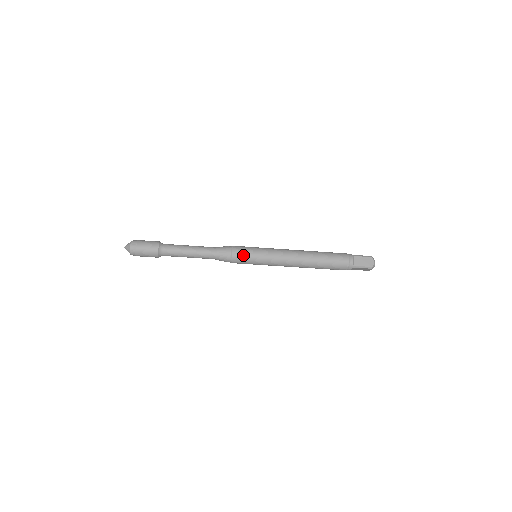
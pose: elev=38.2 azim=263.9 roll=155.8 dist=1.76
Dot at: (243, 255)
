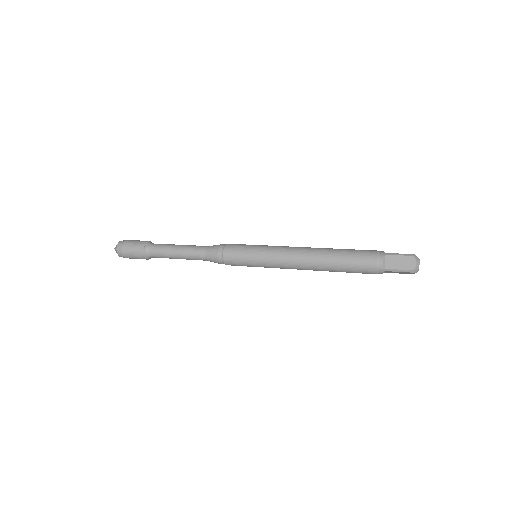
Dot at: occluded
